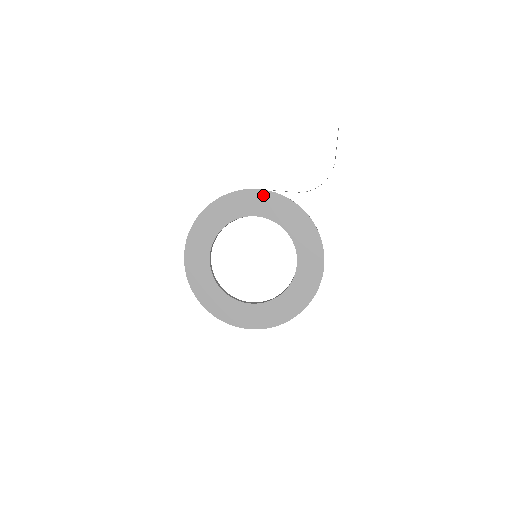
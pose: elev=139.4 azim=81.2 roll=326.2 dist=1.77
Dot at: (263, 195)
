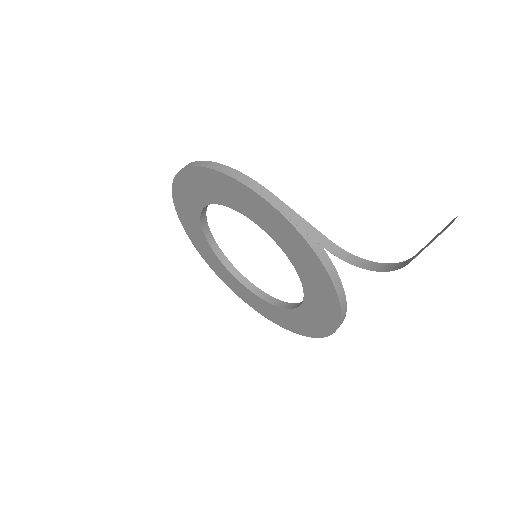
Dot at: (271, 212)
